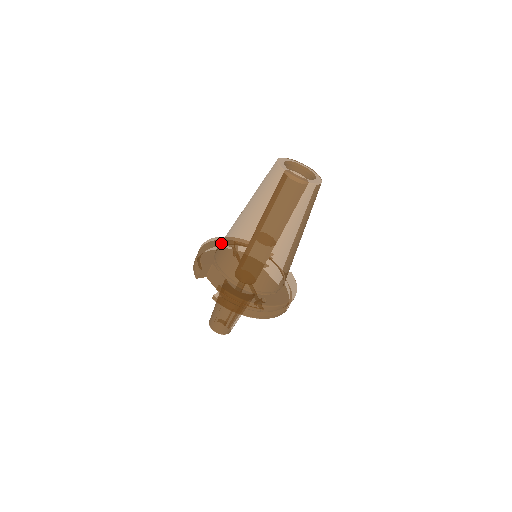
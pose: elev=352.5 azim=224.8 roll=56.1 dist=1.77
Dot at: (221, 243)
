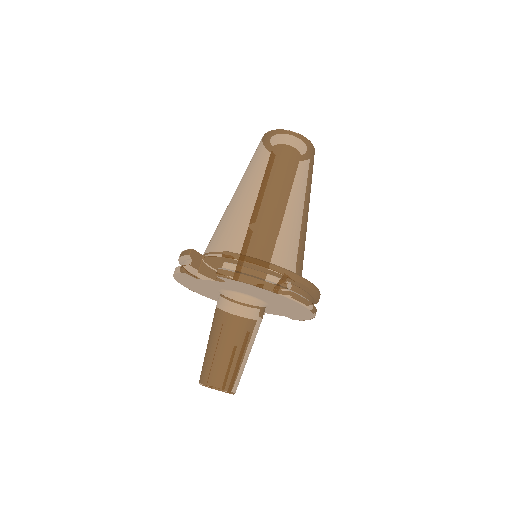
Dot at: occluded
